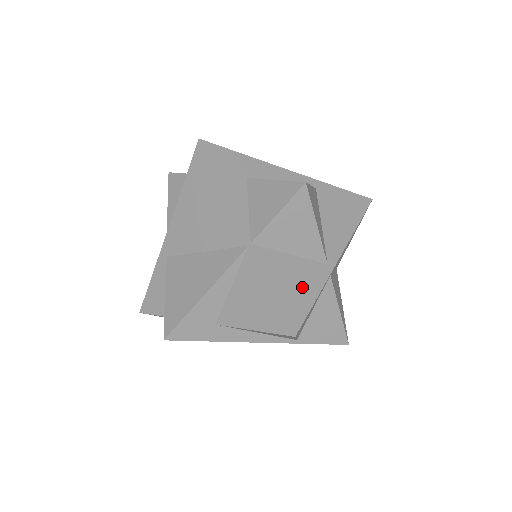
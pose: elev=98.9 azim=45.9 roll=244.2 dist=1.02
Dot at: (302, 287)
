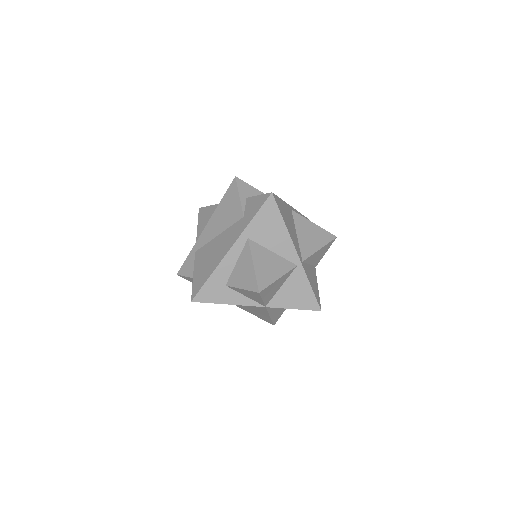
Dot at: (301, 291)
